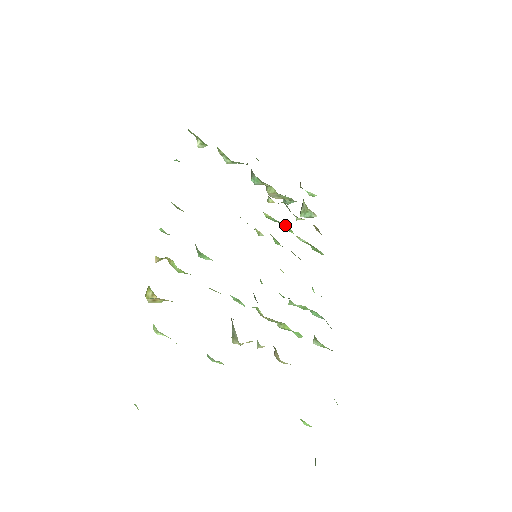
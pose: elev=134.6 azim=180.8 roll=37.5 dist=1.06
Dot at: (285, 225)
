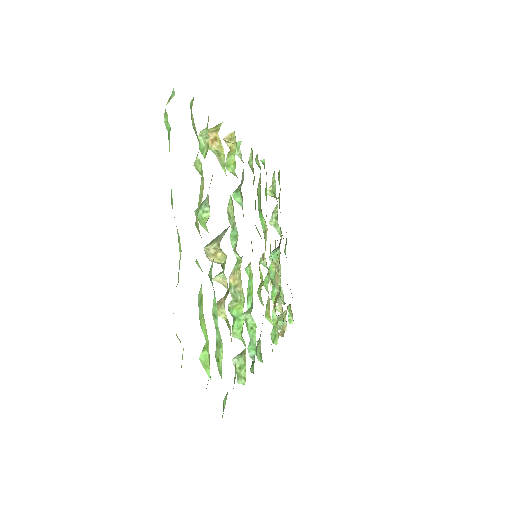
Dot at: (275, 288)
